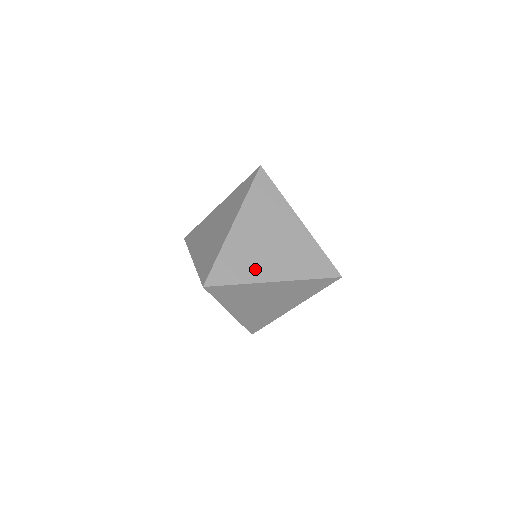
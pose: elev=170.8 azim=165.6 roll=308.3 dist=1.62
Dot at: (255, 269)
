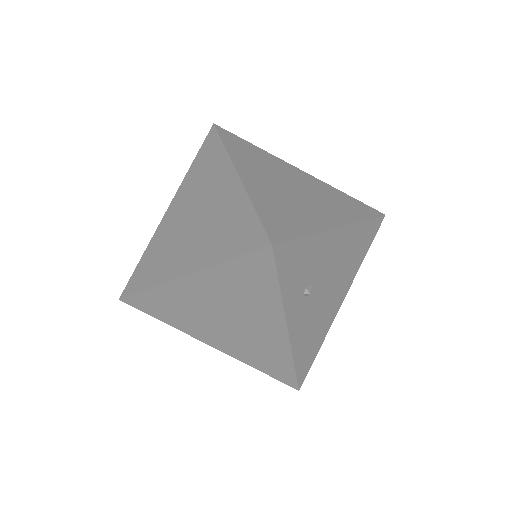
Dot at: (190, 325)
